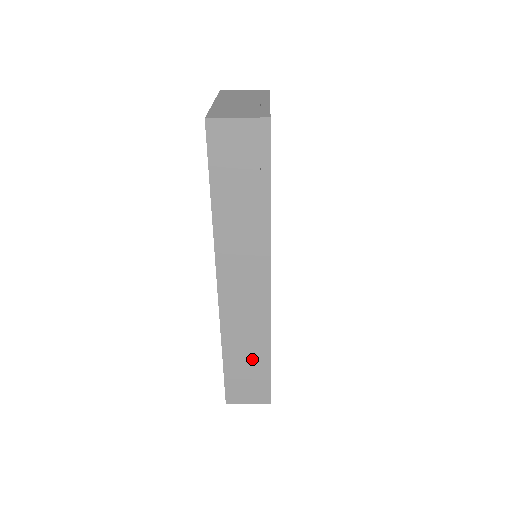
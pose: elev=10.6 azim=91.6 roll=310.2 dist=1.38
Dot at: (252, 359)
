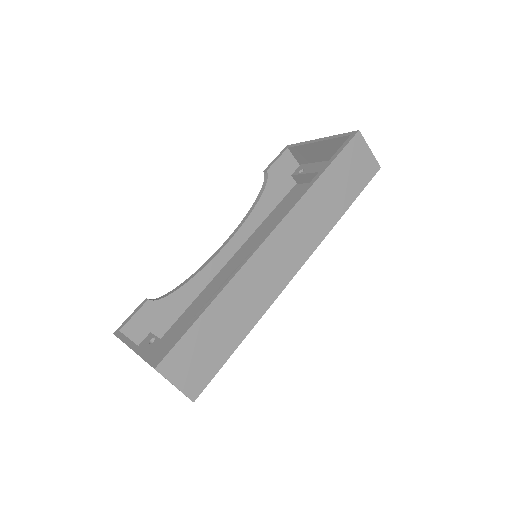
Dot at: (228, 329)
